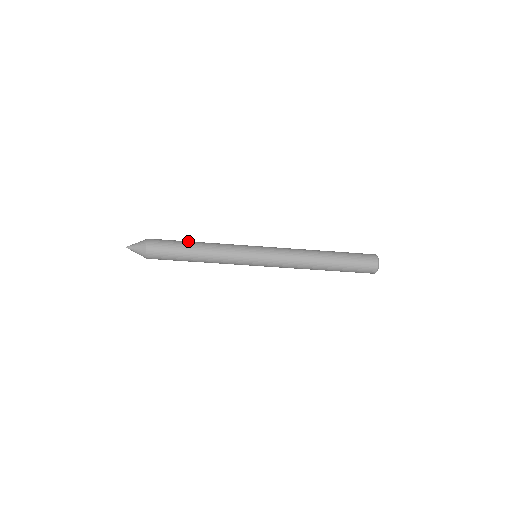
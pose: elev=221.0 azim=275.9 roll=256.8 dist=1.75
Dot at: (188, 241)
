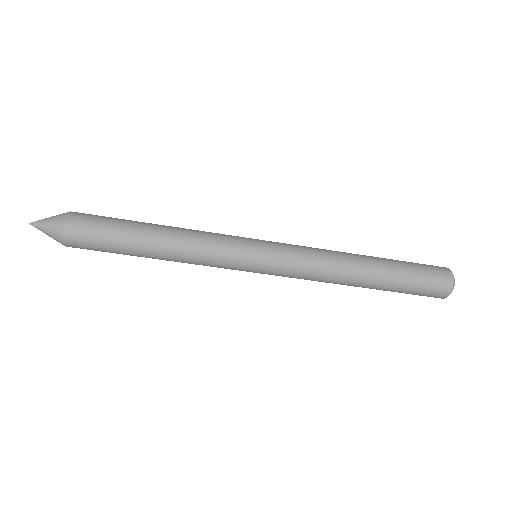
Dot at: (142, 222)
